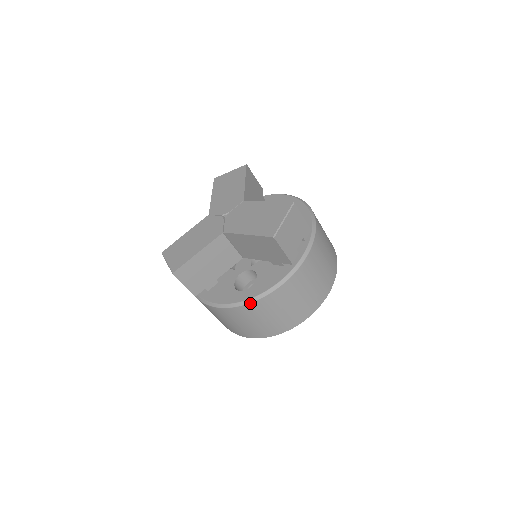
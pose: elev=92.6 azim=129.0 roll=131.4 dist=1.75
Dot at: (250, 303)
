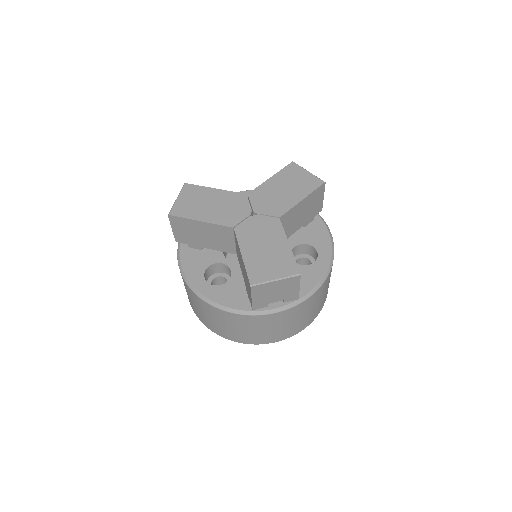
Dot at: (199, 297)
